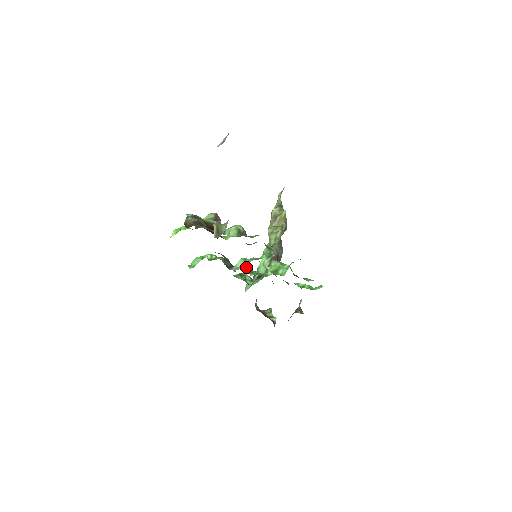
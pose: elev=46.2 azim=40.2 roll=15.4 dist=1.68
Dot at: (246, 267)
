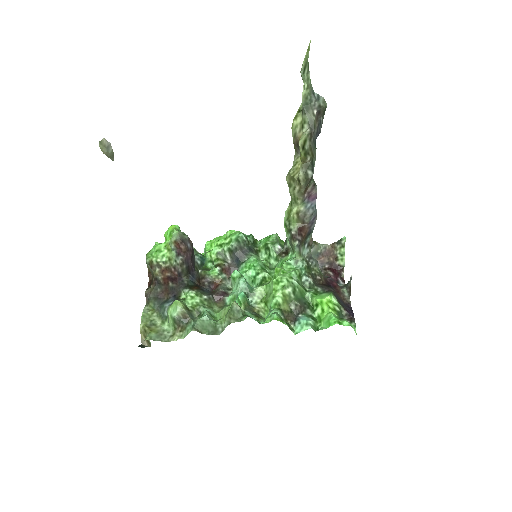
Dot at: (248, 271)
